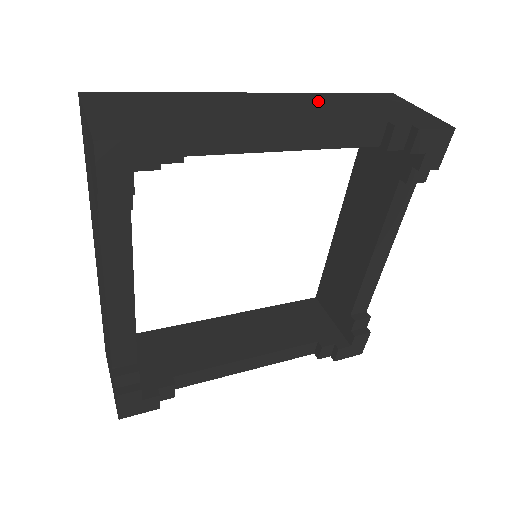
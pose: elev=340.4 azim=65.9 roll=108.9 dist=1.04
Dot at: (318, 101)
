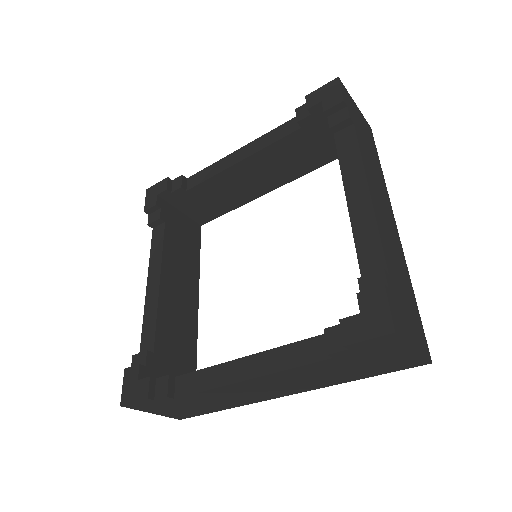
Dot at: occluded
